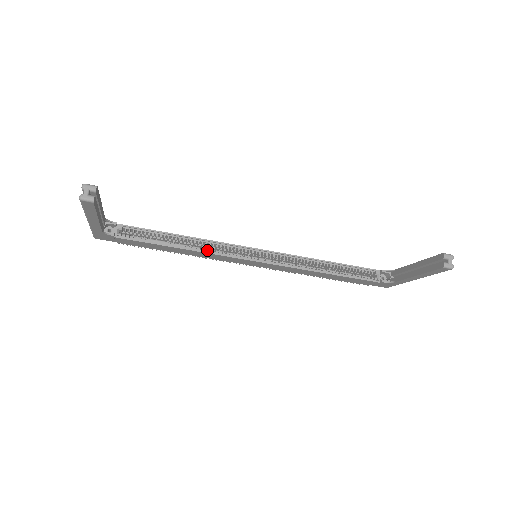
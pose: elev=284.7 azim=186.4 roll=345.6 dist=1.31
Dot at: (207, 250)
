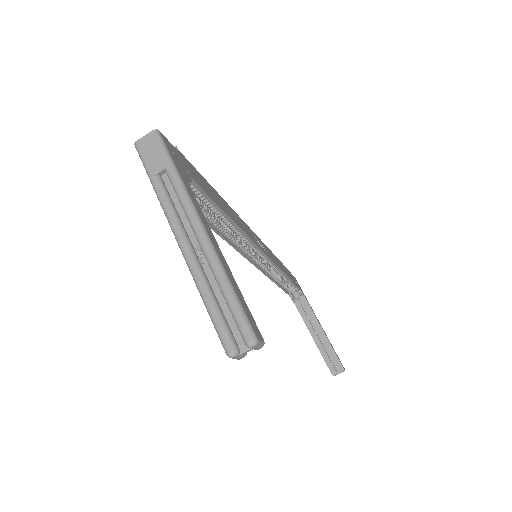
Dot at: (230, 231)
